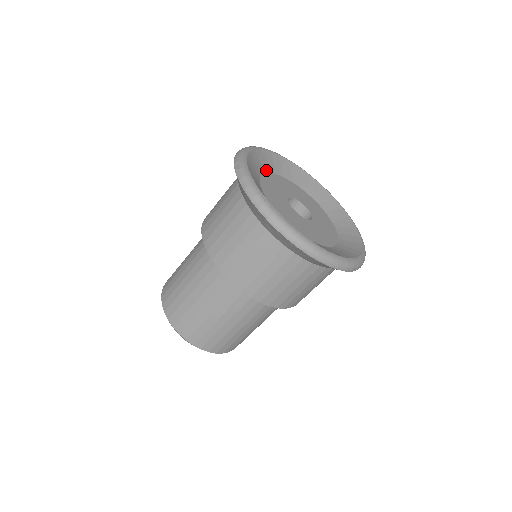
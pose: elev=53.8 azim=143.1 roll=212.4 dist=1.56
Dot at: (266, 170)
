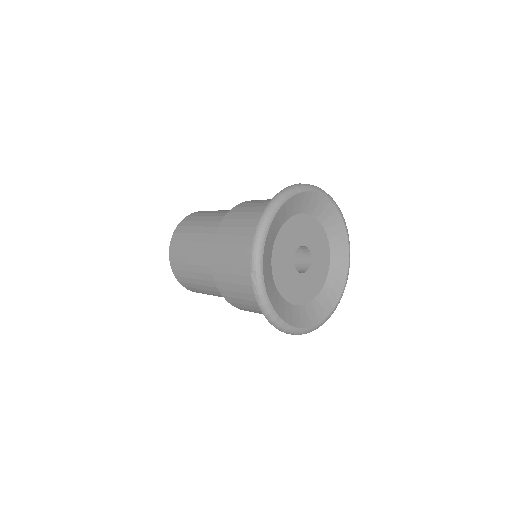
Dot at: (278, 230)
